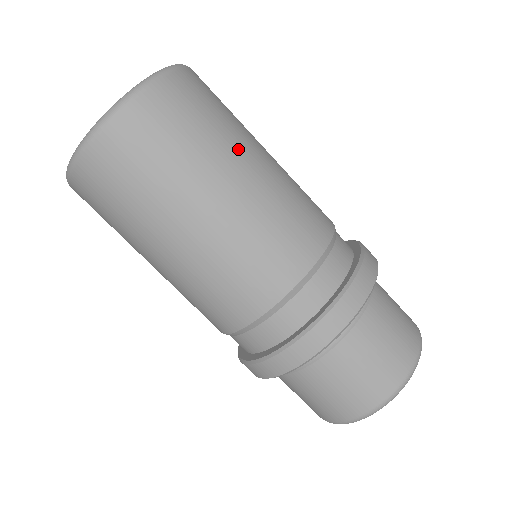
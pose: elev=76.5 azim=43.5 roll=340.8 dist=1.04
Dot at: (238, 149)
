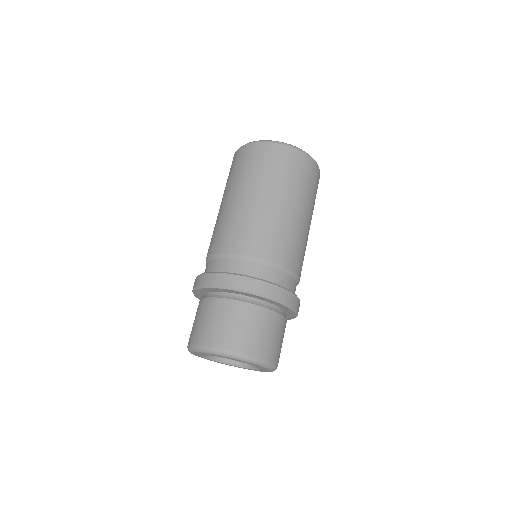
Dot at: (273, 189)
